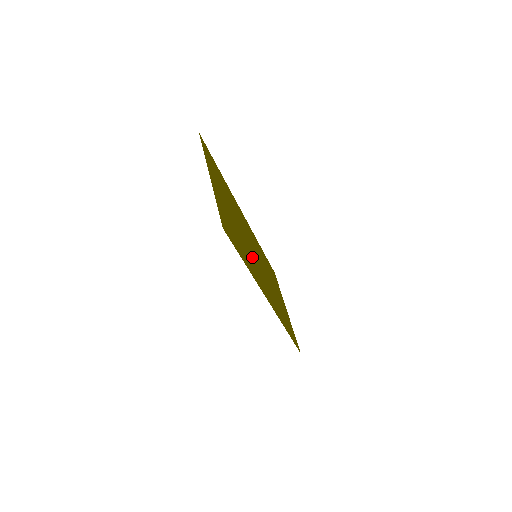
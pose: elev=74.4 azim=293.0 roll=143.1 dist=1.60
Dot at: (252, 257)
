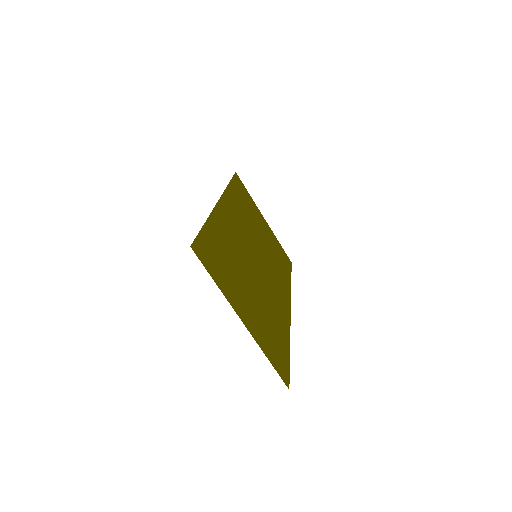
Dot at: (266, 286)
